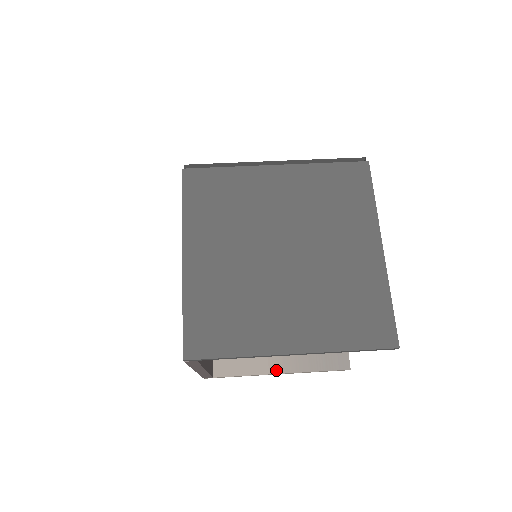
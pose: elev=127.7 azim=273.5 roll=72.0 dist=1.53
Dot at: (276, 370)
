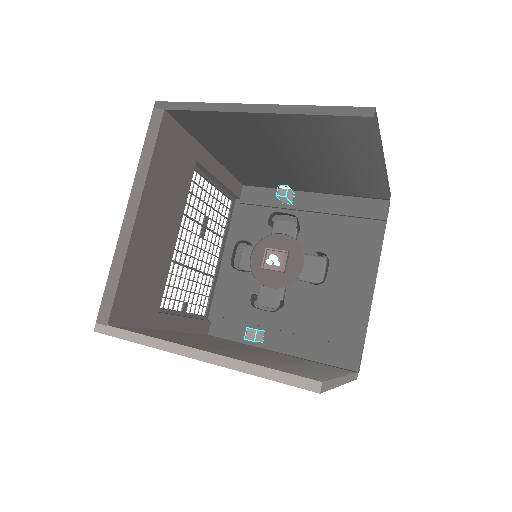
Dot at: (198, 348)
